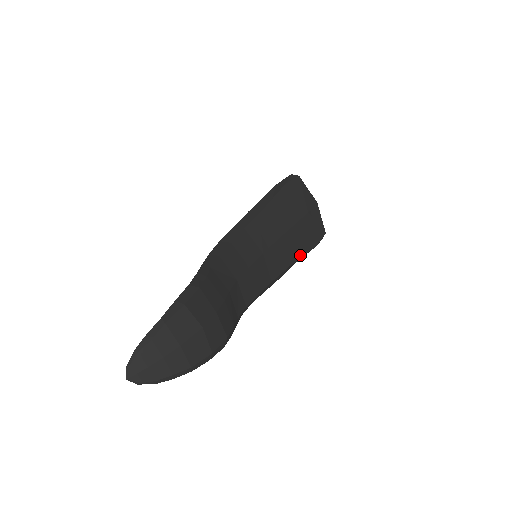
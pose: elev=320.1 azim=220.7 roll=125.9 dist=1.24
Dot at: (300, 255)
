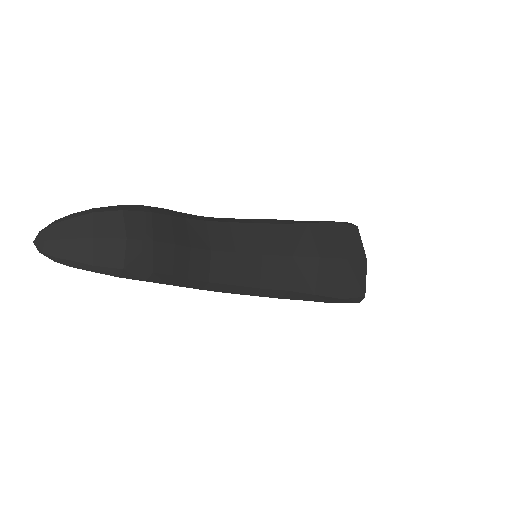
Dot at: (315, 292)
